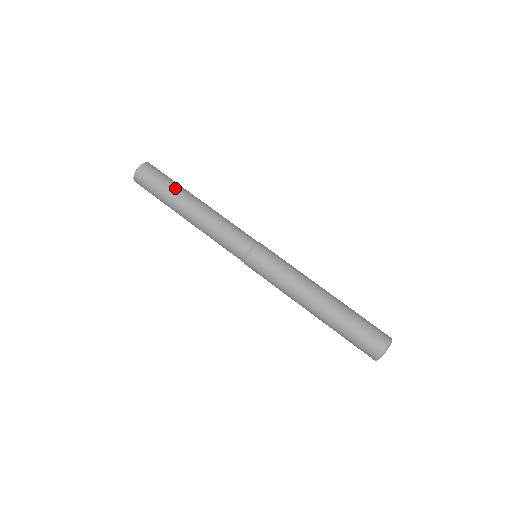
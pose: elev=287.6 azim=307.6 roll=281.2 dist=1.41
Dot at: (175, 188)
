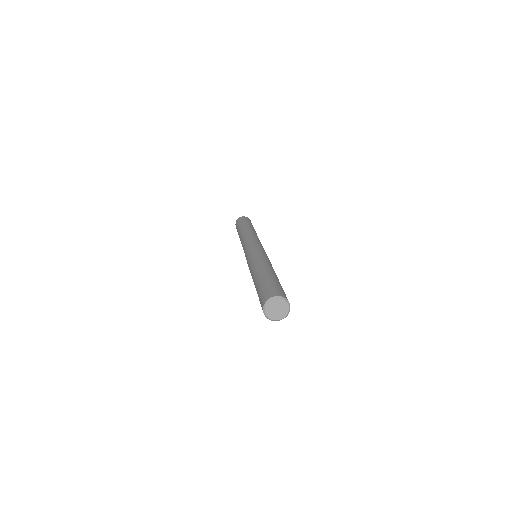
Dot at: (243, 225)
